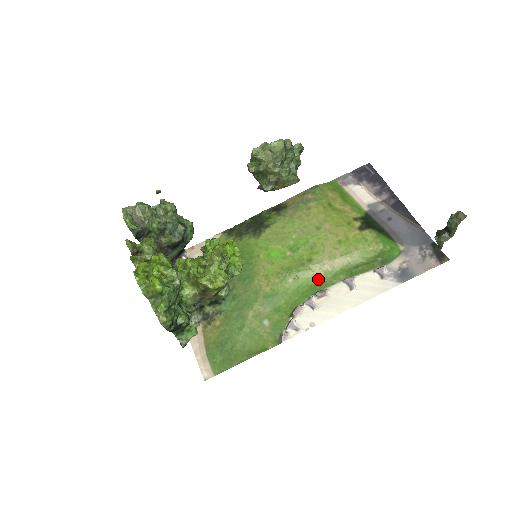
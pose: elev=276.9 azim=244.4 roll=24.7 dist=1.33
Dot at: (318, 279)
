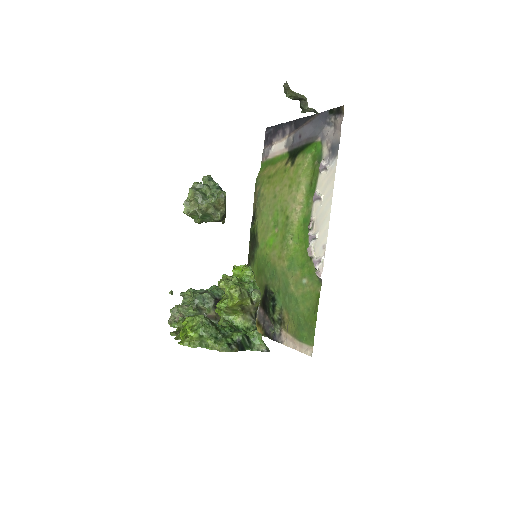
Dot at: (303, 220)
